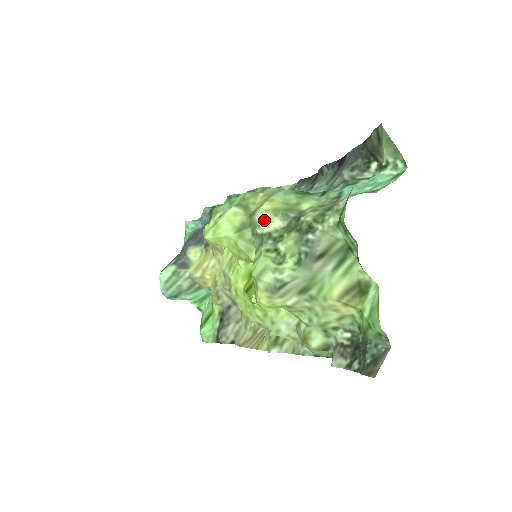
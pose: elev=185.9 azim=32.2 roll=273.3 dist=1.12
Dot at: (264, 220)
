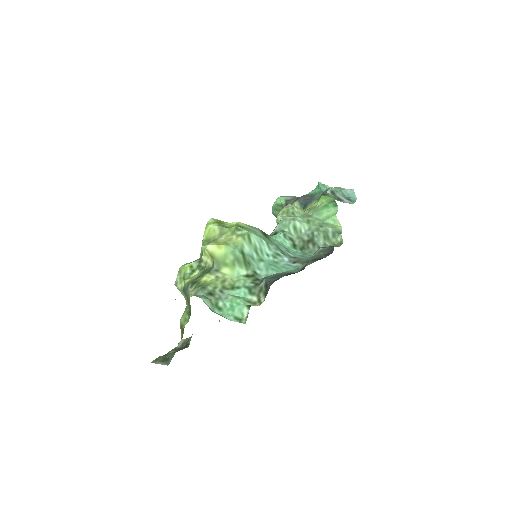
Dot at: (204, 252)
